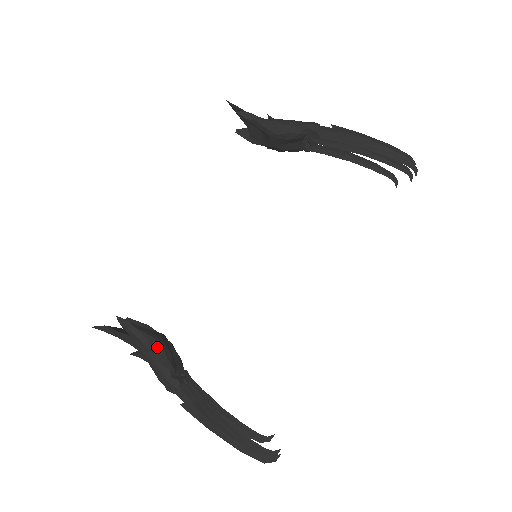
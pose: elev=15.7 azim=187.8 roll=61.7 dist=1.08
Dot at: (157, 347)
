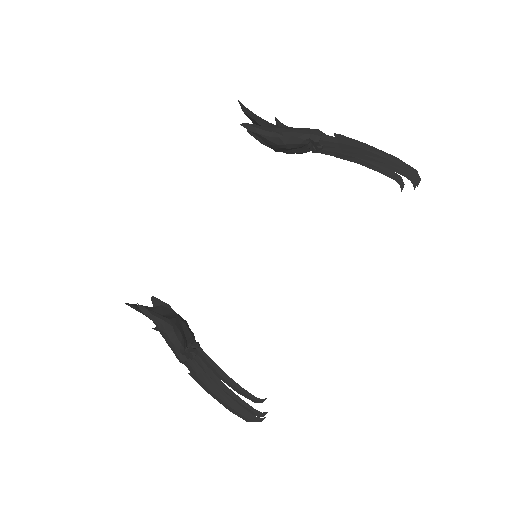
Dot at: (169, 330)
